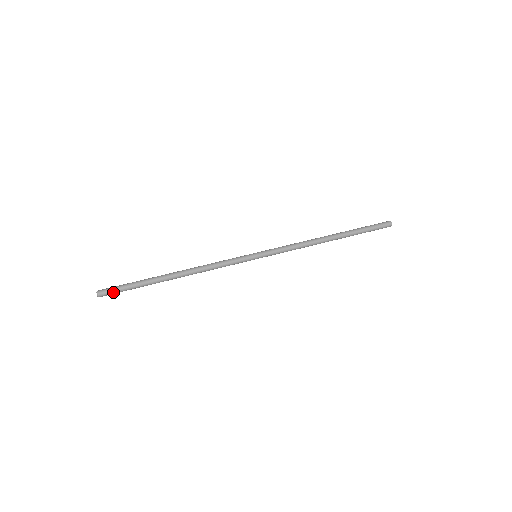
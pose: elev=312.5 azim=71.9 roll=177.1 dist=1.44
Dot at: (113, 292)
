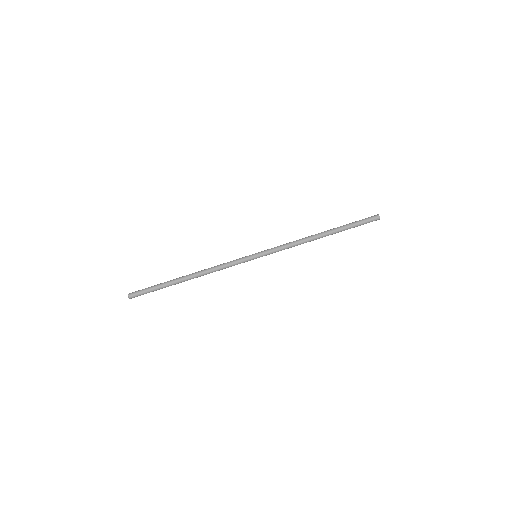
Dot at: (140, 294)
